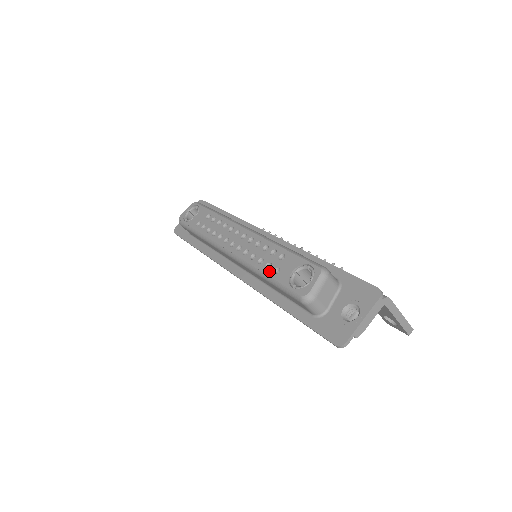
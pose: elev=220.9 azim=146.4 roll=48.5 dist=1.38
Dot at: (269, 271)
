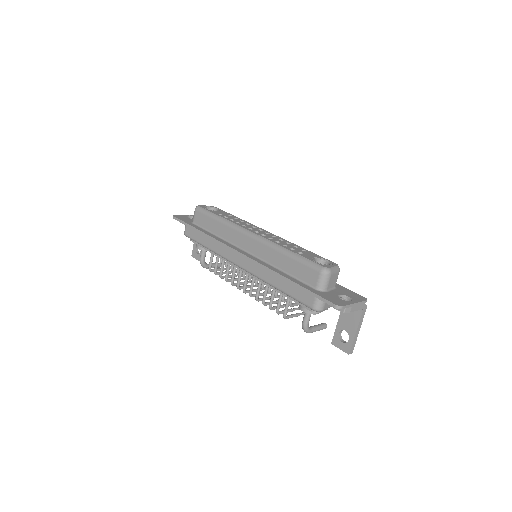
Dot at: (294, 251)
